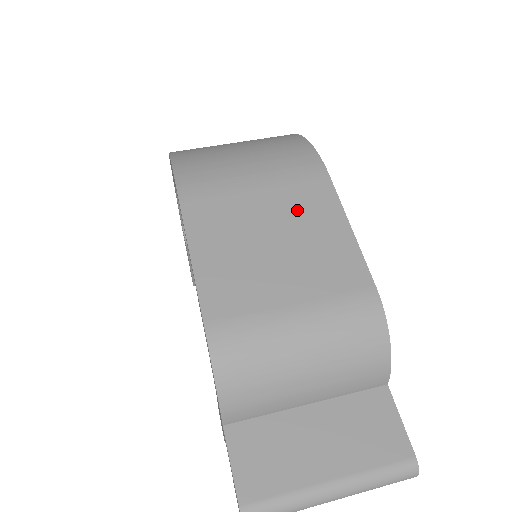
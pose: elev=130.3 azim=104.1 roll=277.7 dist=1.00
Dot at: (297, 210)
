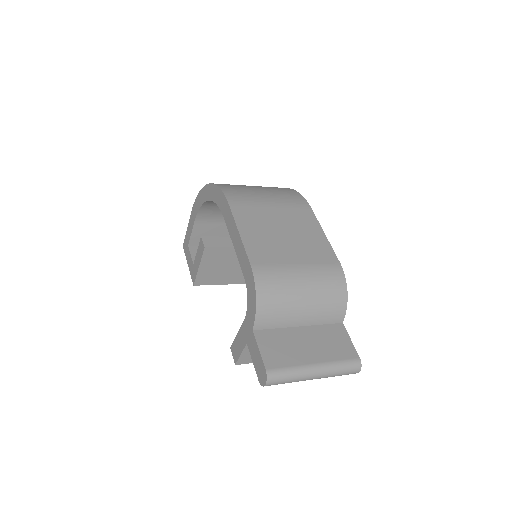
Dot at: (295, 221)
